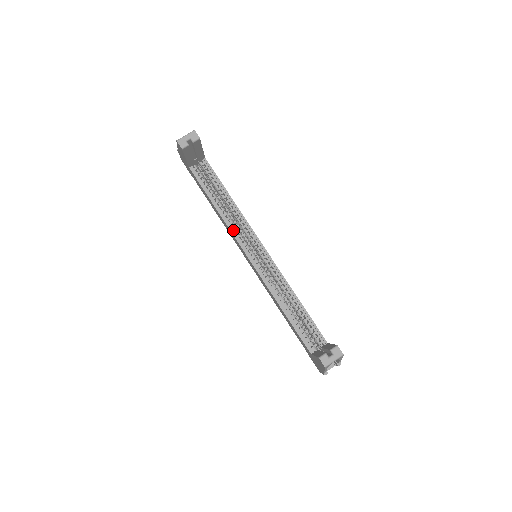
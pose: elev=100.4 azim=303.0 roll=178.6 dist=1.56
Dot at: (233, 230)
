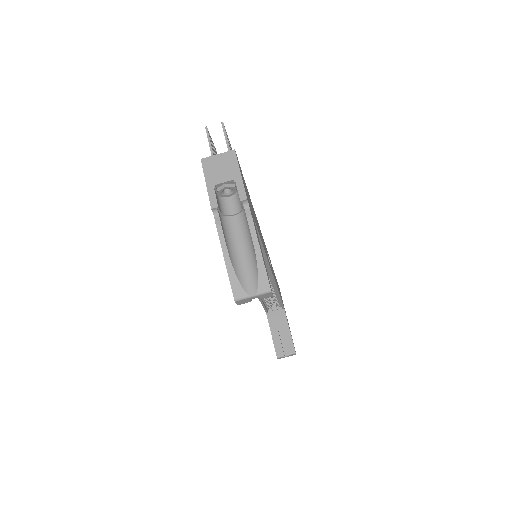
Dot at: occluded
